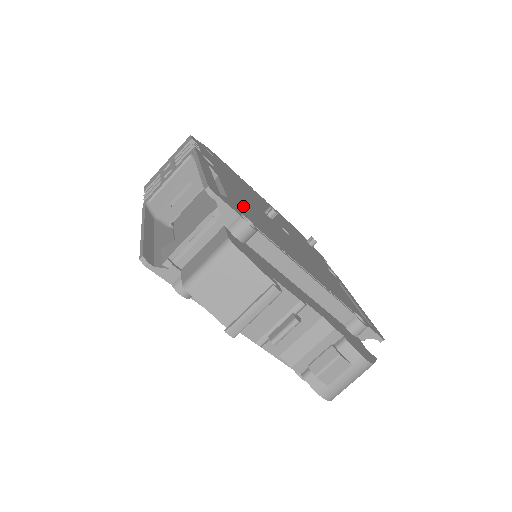
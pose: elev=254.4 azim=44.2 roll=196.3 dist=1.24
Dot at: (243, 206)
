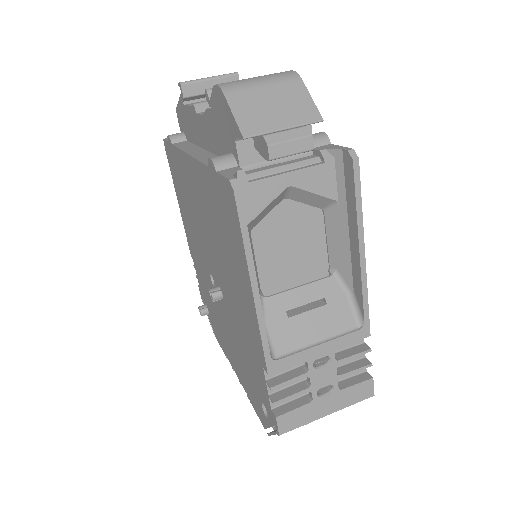
Dot at: occluded
